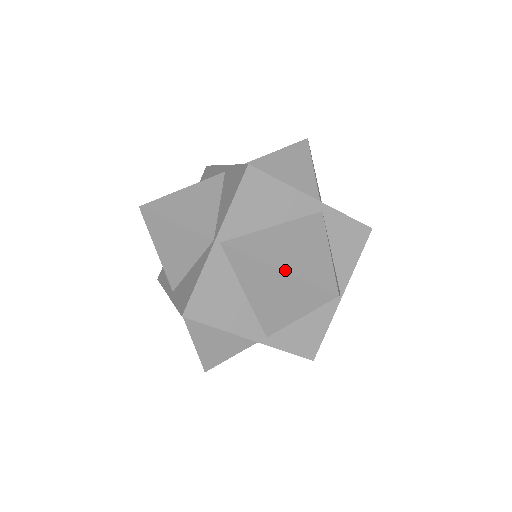
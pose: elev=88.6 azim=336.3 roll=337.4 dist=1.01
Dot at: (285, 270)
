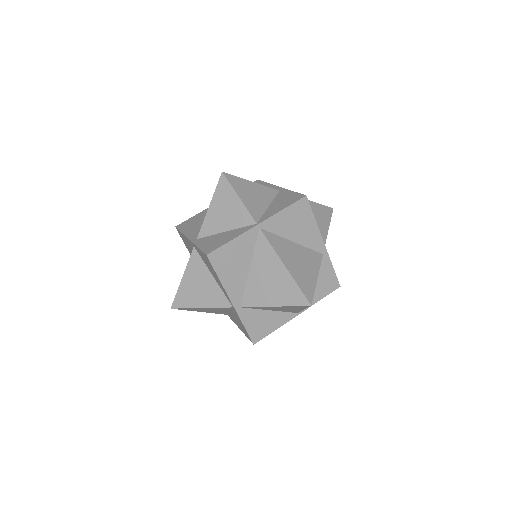
Dot at: (289, 270)
